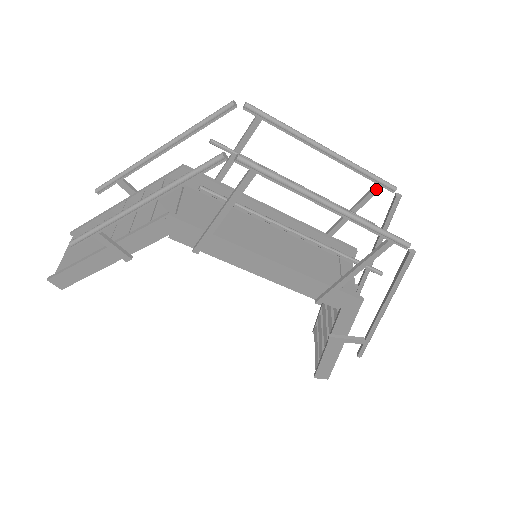
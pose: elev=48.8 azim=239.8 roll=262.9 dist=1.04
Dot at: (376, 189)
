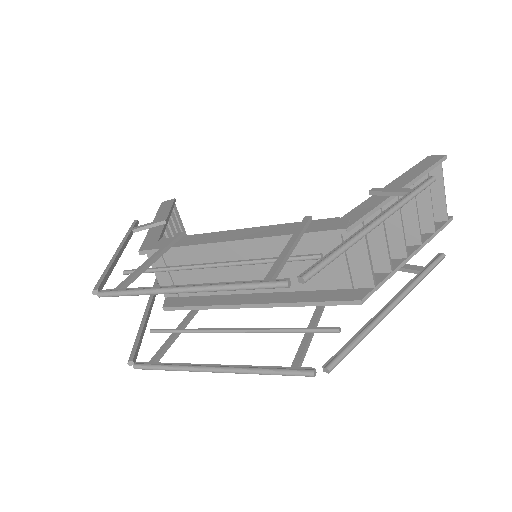
Dot at: (270, 280)
